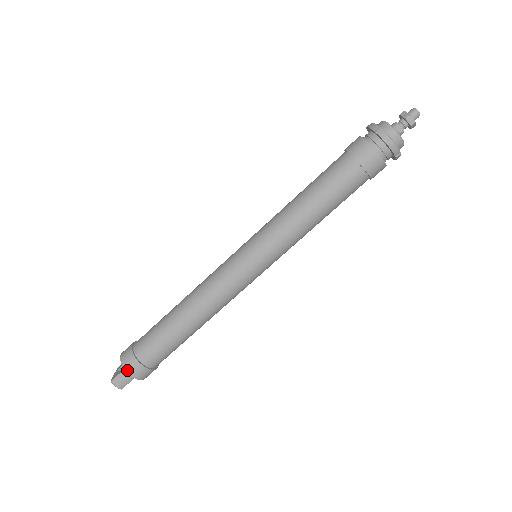
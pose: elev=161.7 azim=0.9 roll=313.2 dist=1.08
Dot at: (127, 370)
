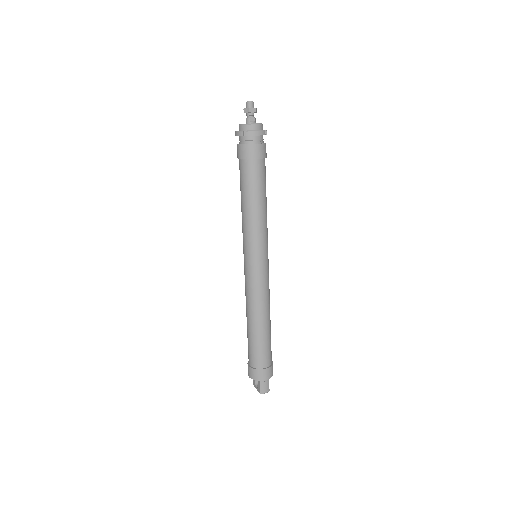
Dot at: (262, 380)
